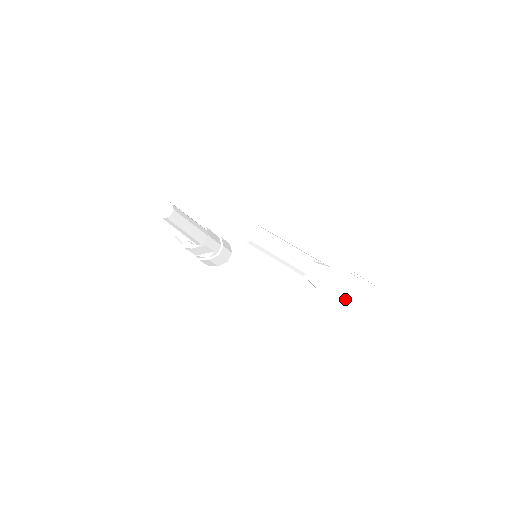
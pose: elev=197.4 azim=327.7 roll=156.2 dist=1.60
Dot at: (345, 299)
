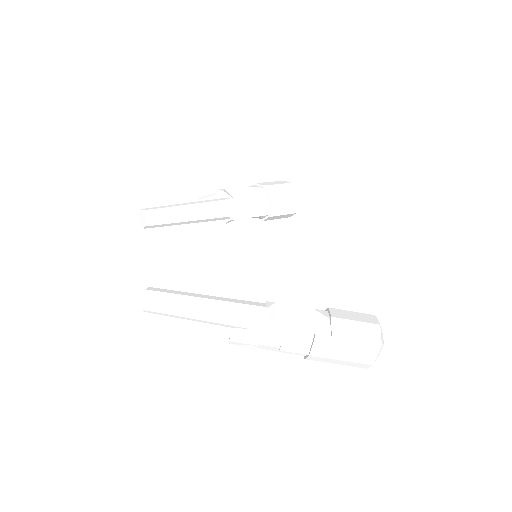
Dot at: (309, 358)
